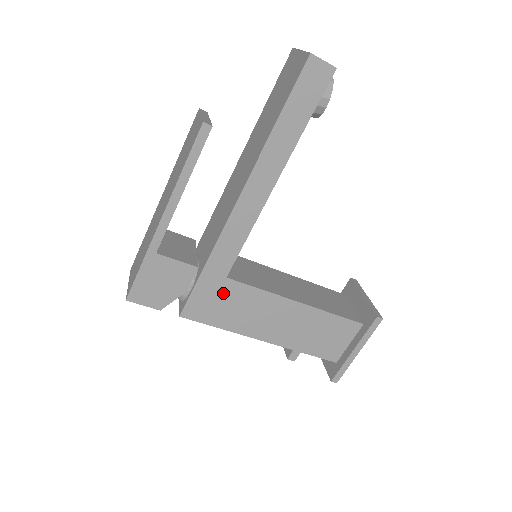
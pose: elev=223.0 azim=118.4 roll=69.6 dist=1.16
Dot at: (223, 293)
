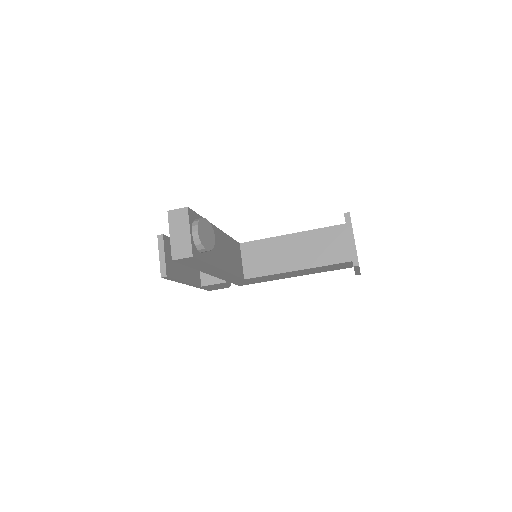
Dot at: (250, 280)
